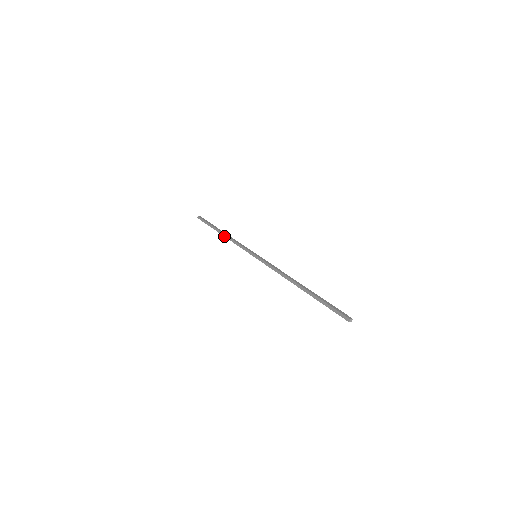
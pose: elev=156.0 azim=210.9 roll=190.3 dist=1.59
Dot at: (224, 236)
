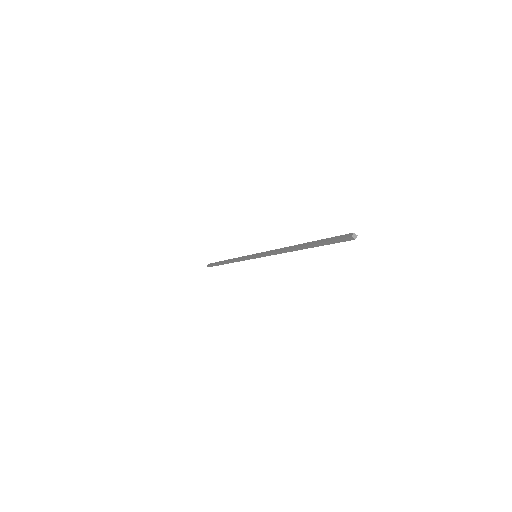
Dot at: (228, 261)
